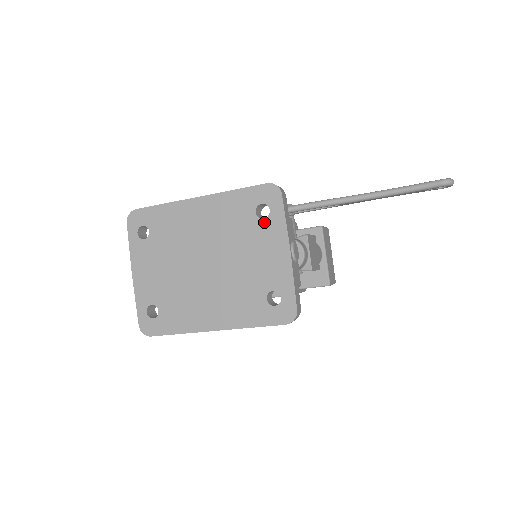
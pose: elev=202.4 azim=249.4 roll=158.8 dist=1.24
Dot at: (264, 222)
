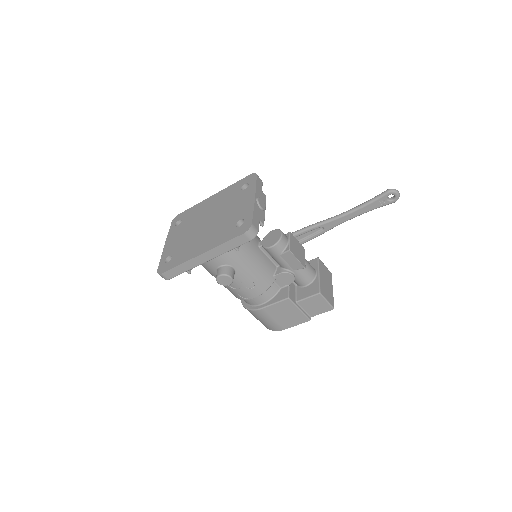
Dot at: (244, 191)
